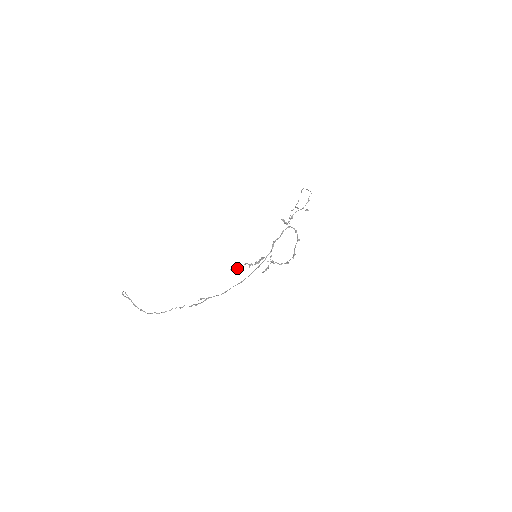
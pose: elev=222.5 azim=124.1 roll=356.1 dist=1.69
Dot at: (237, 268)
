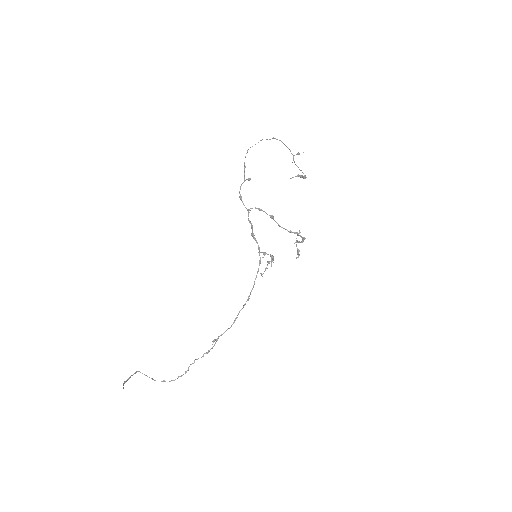
Dot at: (264, 271)
